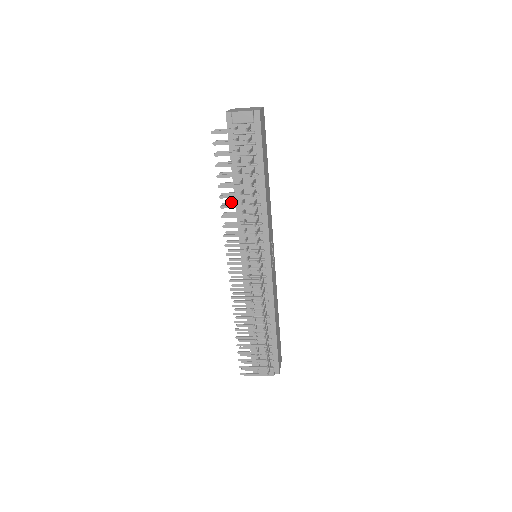
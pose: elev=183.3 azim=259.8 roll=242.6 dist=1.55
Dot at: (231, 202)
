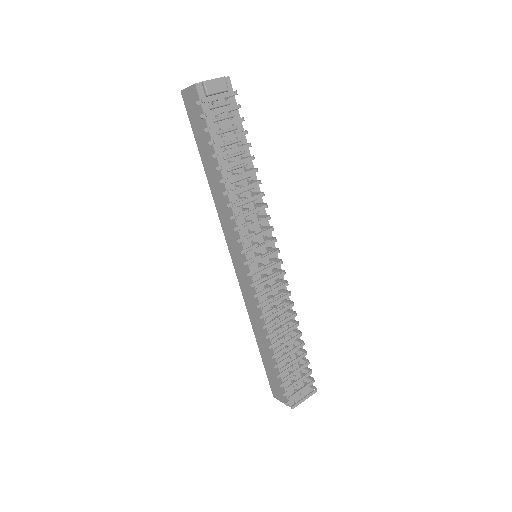
Dot at: occluded
